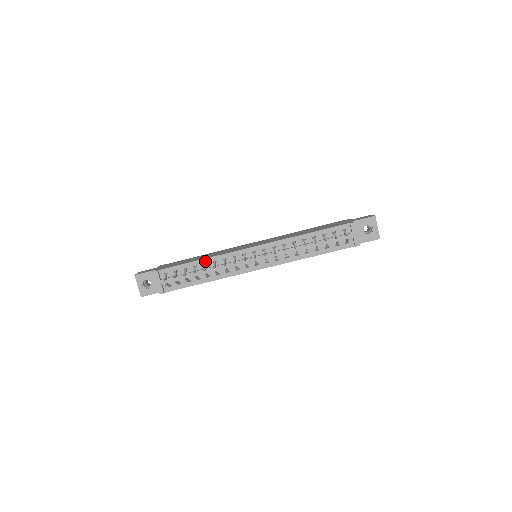
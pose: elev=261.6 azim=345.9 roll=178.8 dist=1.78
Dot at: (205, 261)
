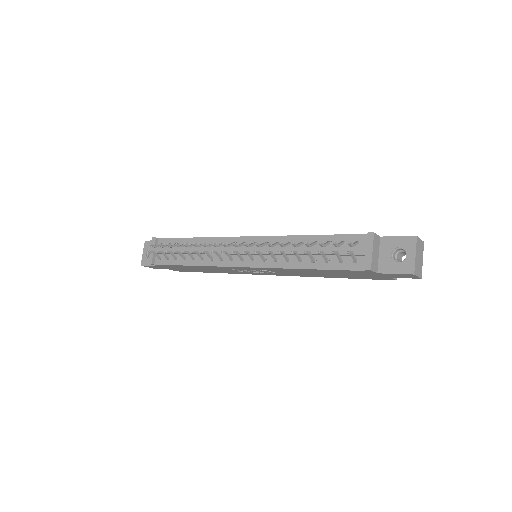
Dot at: (198, 240)
